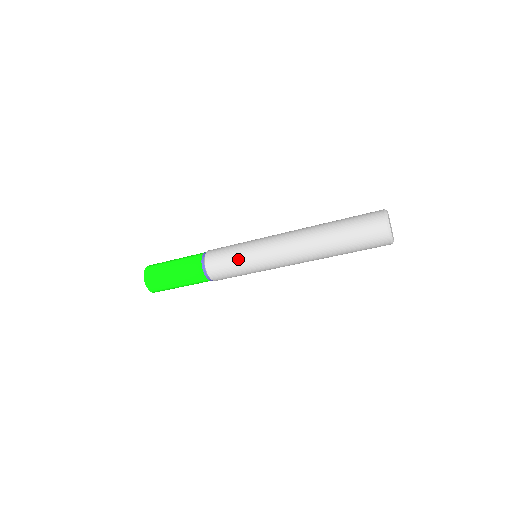
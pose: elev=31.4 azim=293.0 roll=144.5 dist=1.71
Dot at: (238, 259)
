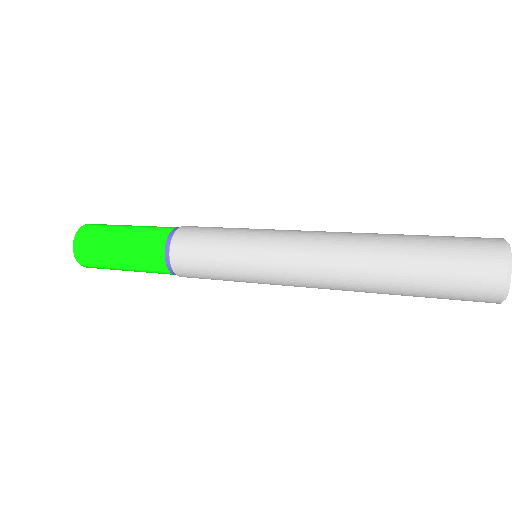
Dot at: (226, 245)
